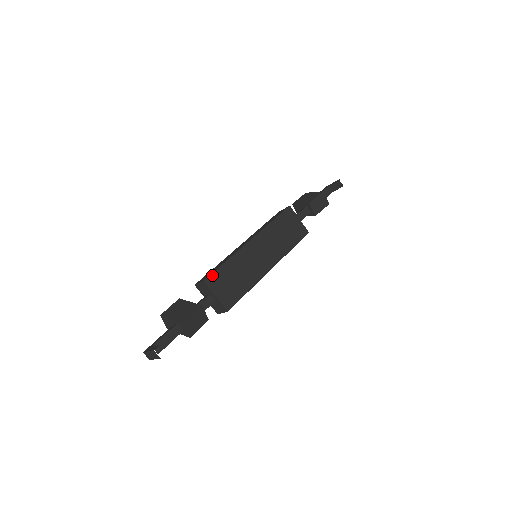
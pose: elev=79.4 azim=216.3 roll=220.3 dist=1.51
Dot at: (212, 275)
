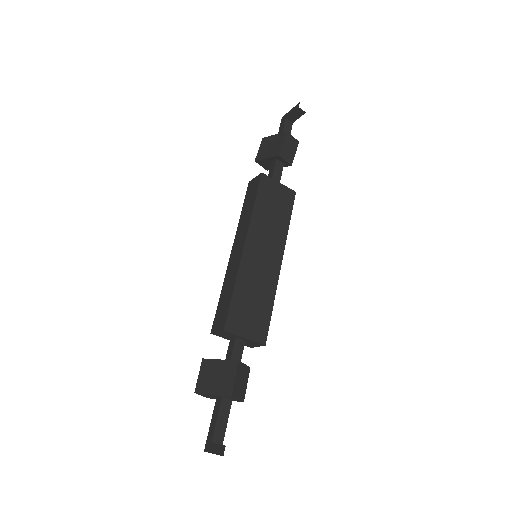
Dot at: (228, 317)
